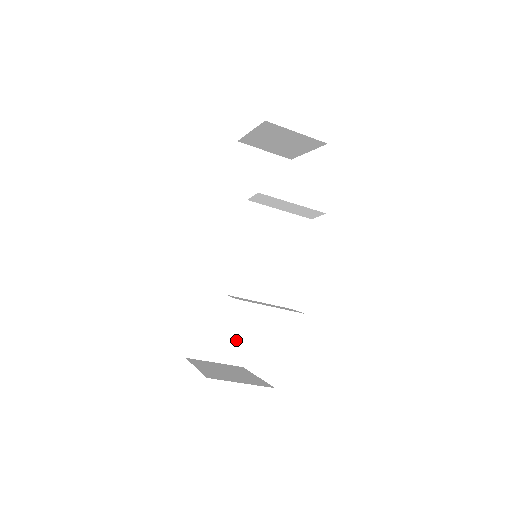
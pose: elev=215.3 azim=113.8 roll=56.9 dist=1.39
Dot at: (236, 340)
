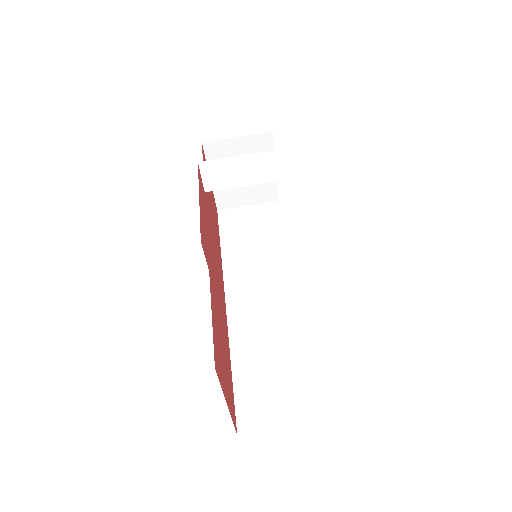
Dot at: (301, 388)
